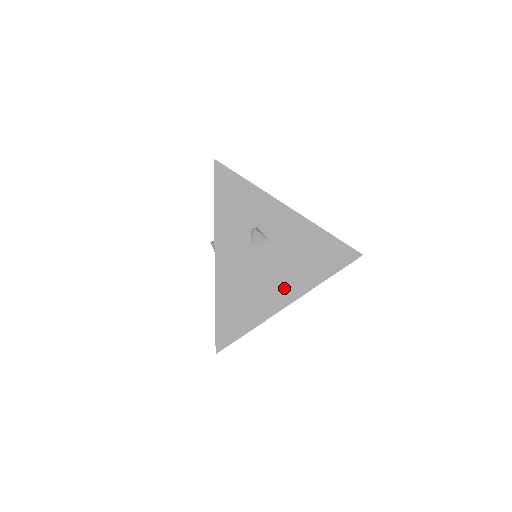
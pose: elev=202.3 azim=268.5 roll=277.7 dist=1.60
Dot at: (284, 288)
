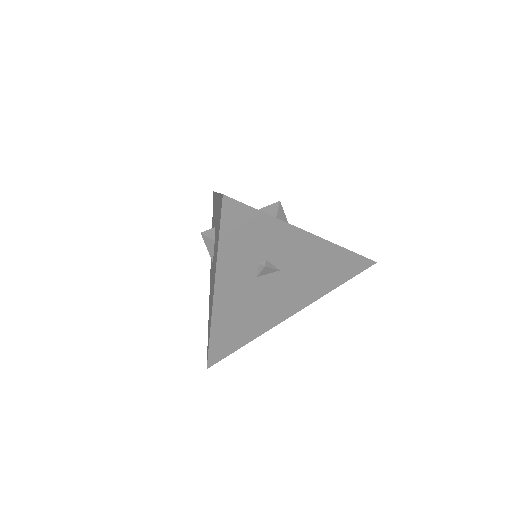
Dot at: (285, 307)
